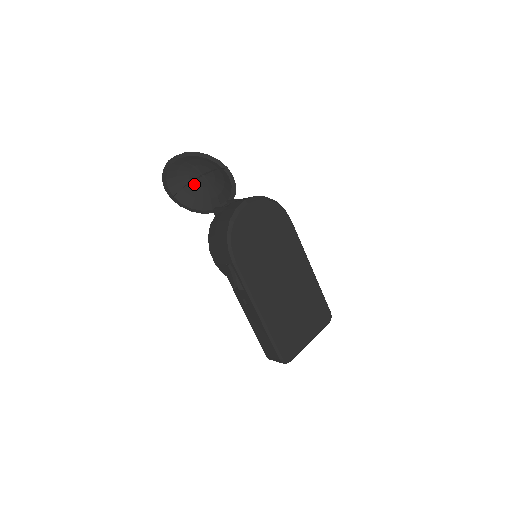
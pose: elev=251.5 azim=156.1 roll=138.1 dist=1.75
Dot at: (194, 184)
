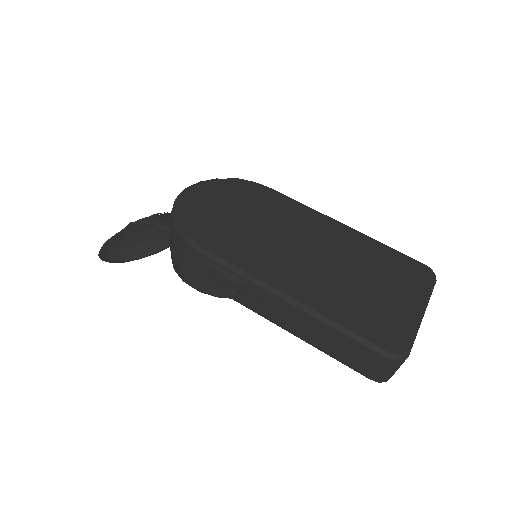
Dot at: (134, 233)
